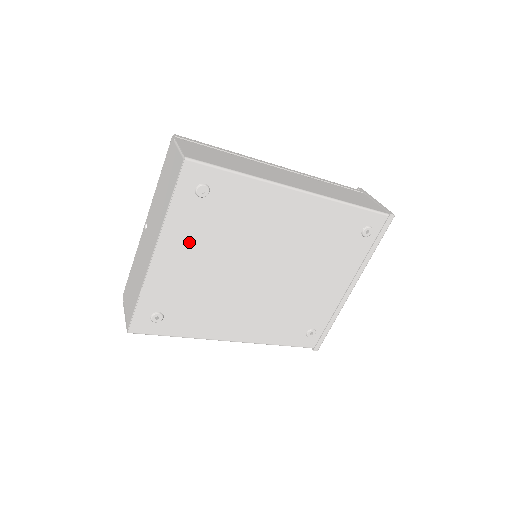
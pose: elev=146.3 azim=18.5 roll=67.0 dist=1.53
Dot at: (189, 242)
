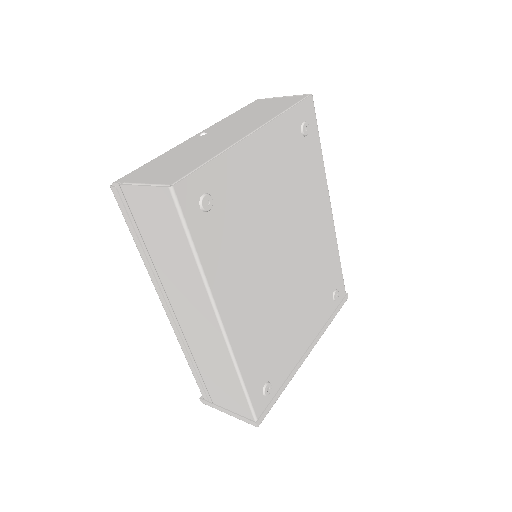
Dot at: (275, 157)
